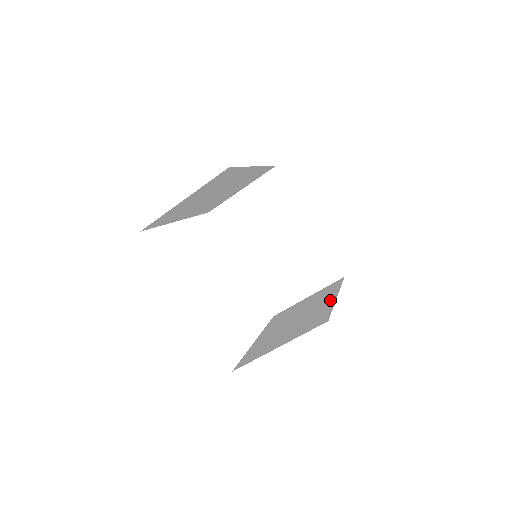
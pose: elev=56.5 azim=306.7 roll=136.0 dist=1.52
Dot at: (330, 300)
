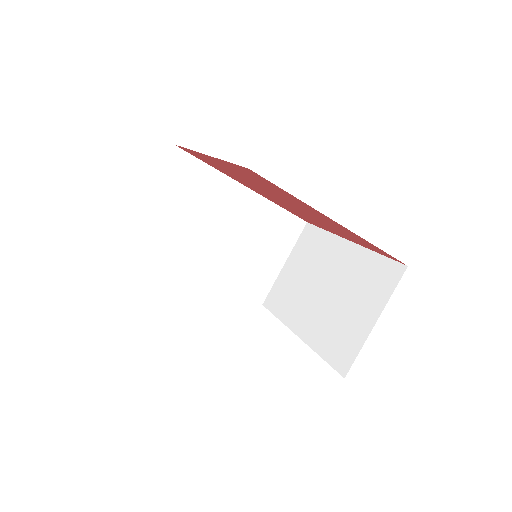
Dot at: occluded
